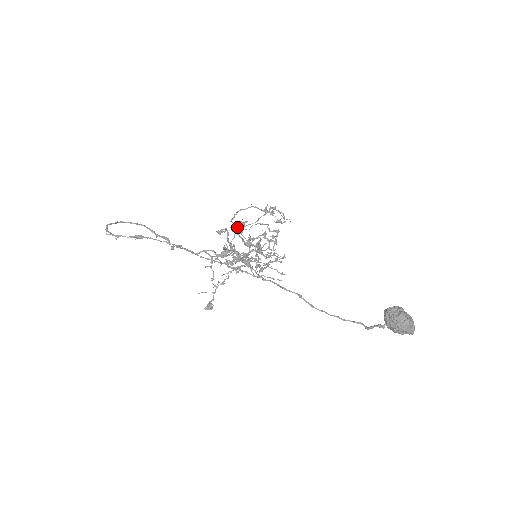
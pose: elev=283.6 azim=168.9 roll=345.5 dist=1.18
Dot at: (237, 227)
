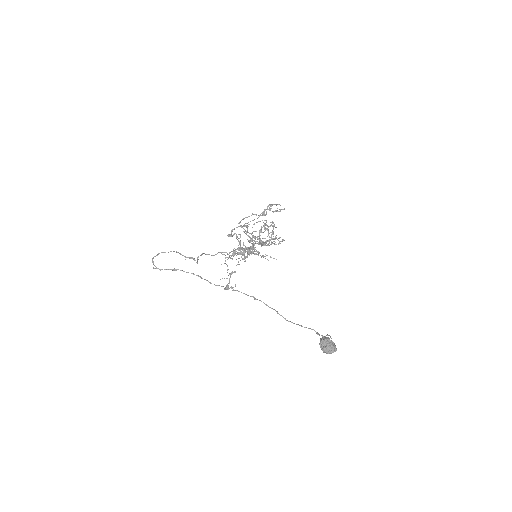
Dot at: (244, 224)
